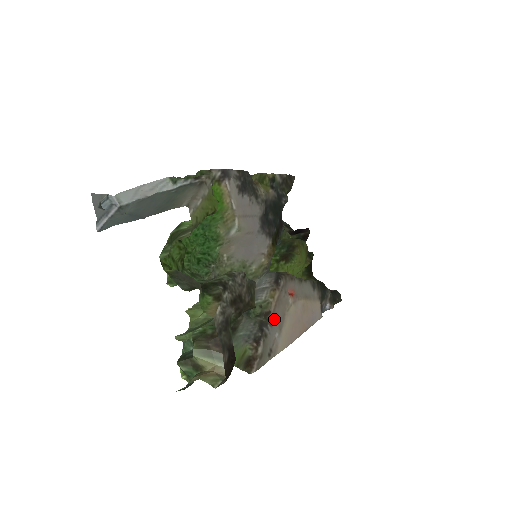
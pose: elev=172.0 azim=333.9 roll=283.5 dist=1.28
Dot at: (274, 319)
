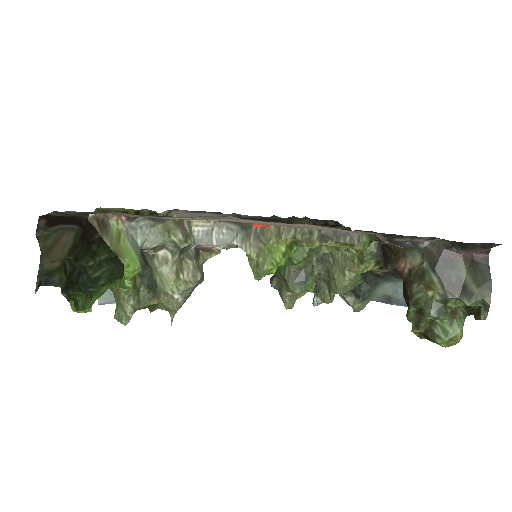
Dot at: occluded
